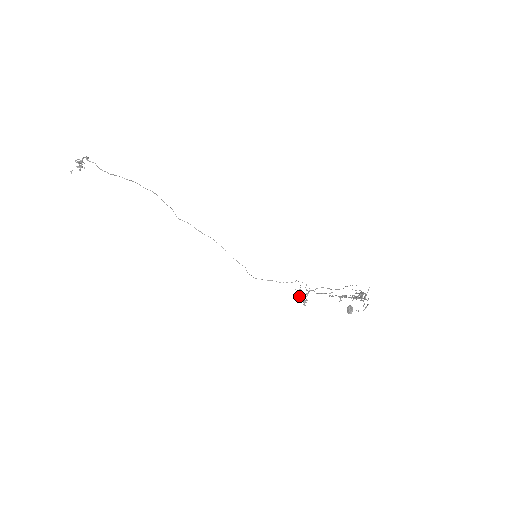
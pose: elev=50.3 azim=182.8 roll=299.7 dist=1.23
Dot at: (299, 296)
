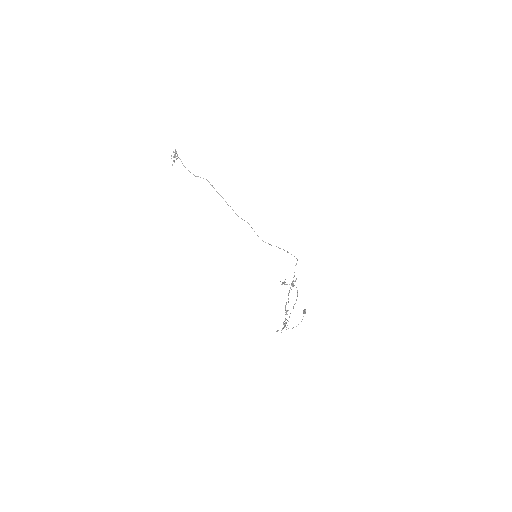
Dot at: (284, 284)
